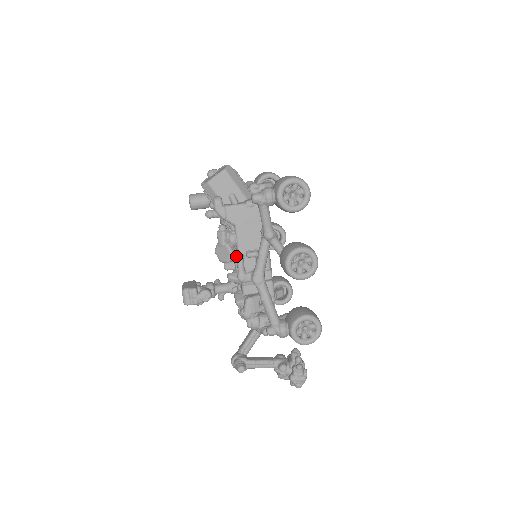
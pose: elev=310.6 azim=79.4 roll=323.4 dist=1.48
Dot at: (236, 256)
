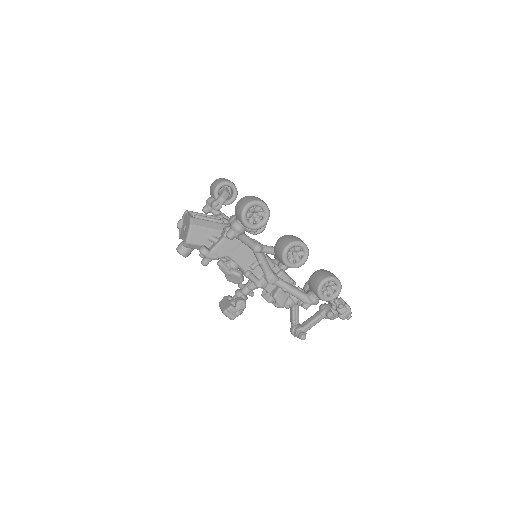
Dot at: (245, 275)
